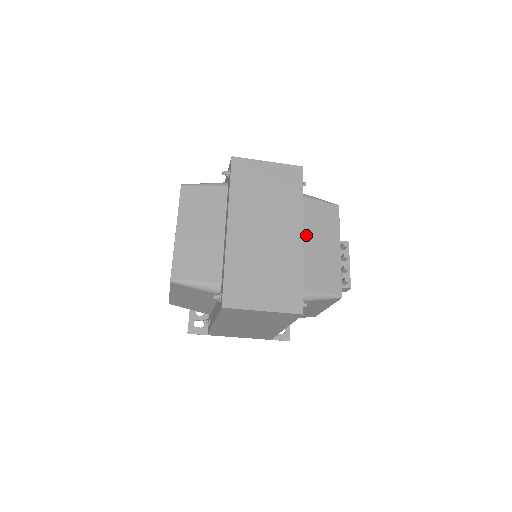
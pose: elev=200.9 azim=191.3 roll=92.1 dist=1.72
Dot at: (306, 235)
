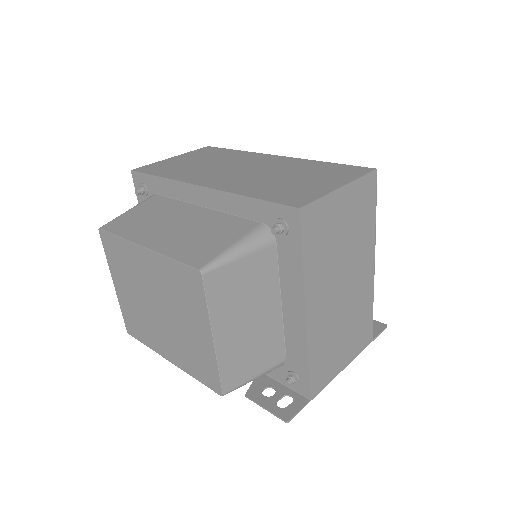
Dot at: occluded
